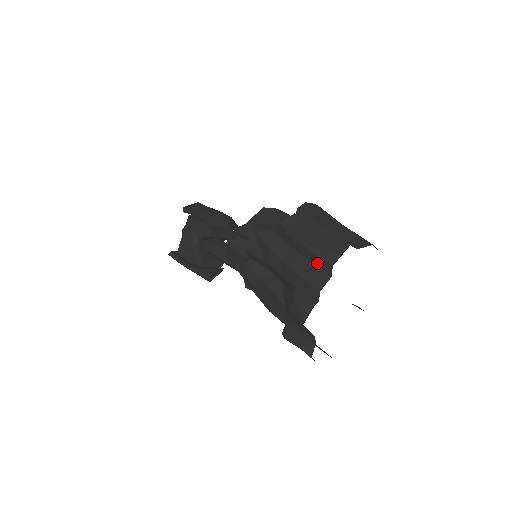
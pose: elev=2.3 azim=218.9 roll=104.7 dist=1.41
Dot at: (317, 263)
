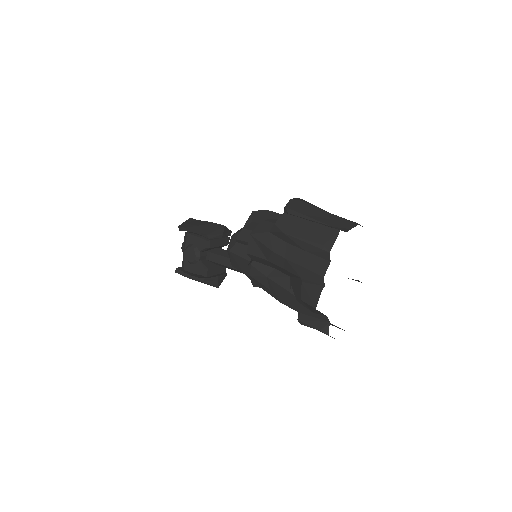
Dot at: (315, 253)
